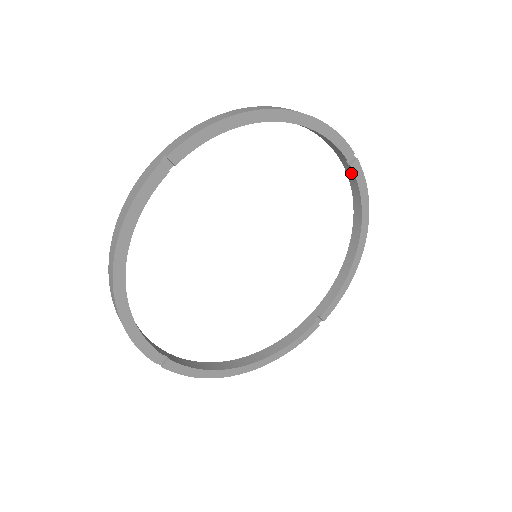
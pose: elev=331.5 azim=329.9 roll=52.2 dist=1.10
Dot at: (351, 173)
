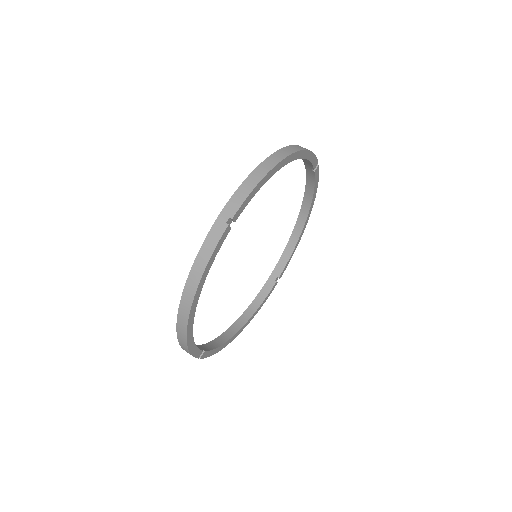
Dot at: (312, 175)
